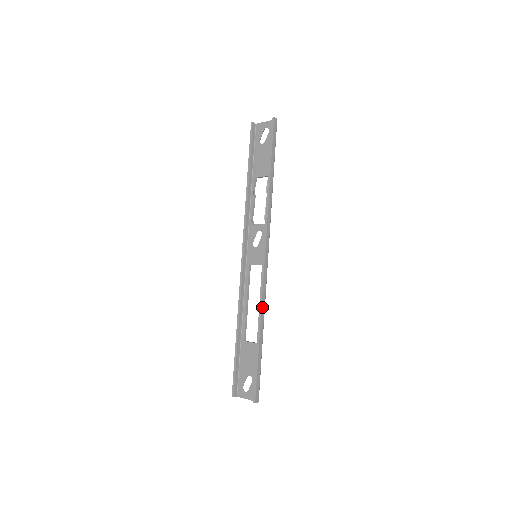
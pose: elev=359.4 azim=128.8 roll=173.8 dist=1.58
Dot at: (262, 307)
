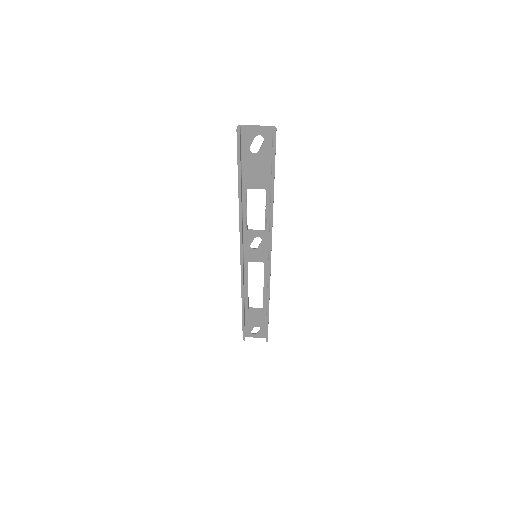
Dot at: (269, 292)
